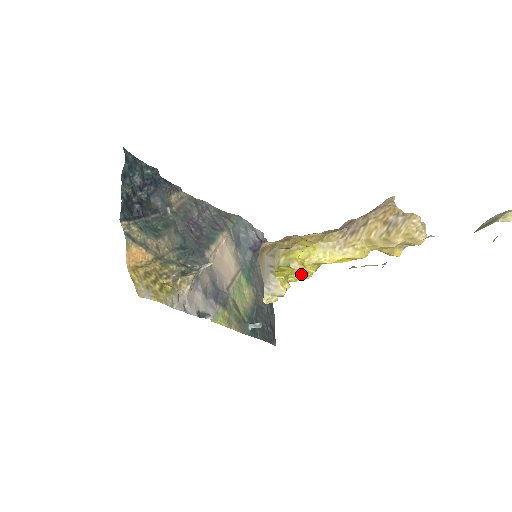
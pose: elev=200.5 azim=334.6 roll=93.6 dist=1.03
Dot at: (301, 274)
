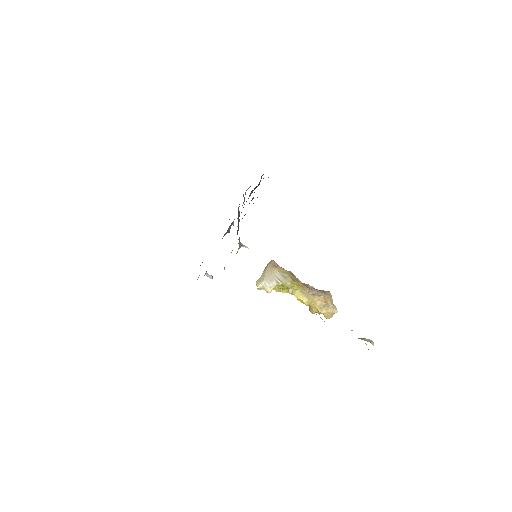
Dot at: (278, 289)
